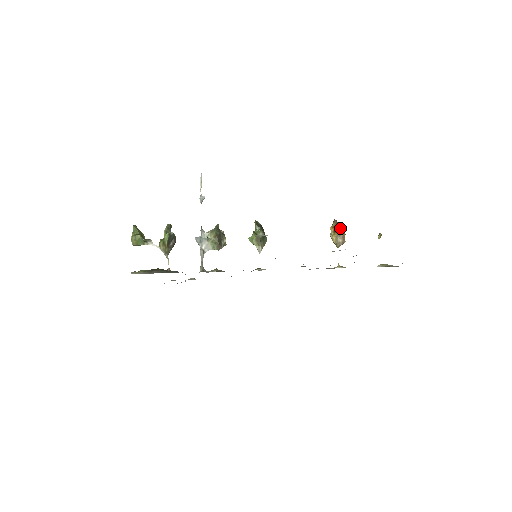
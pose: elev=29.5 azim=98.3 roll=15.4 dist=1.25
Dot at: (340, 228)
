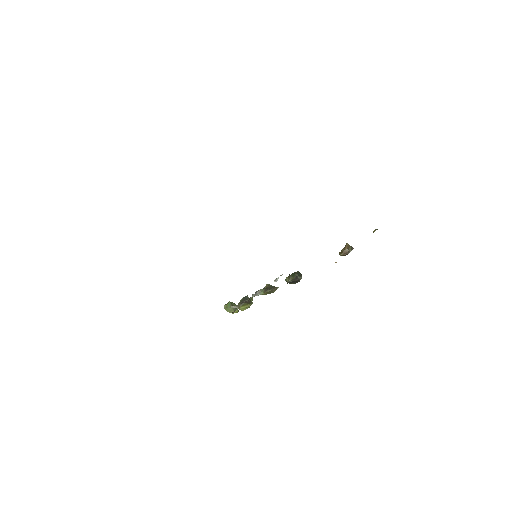
Dot at: occluded
